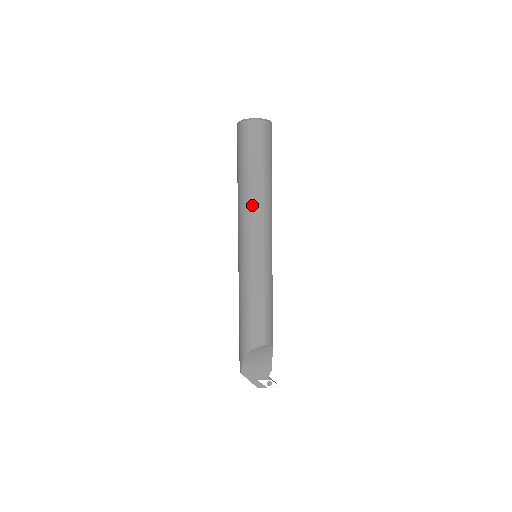
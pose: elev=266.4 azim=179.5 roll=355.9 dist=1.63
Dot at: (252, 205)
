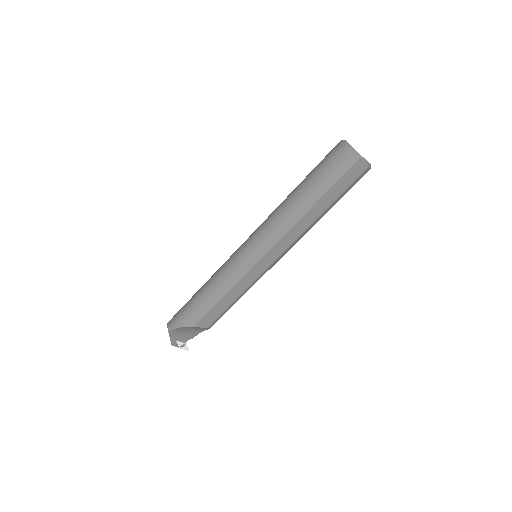
Dot at: (295, 227)
